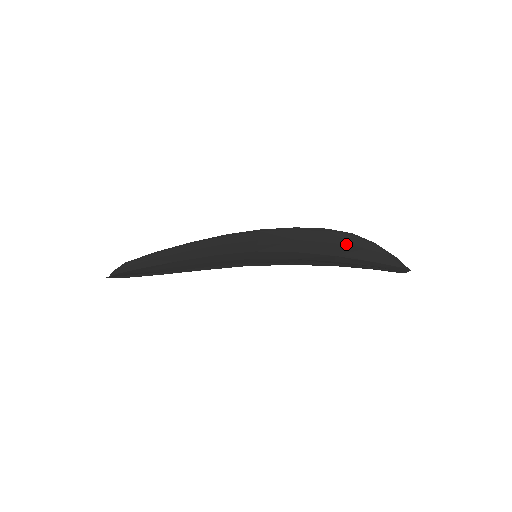
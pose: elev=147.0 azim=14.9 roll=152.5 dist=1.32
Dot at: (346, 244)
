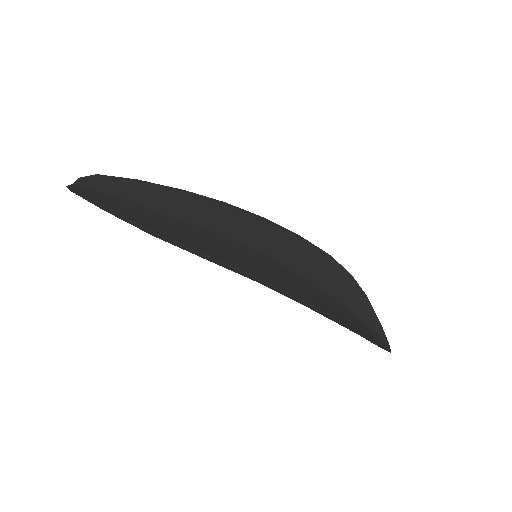
Dot at: (343, 285)
